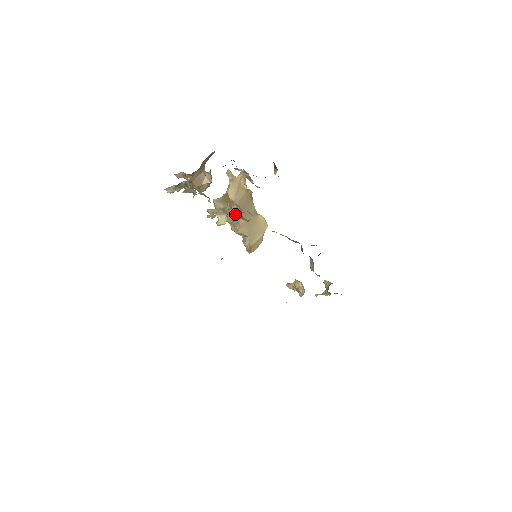
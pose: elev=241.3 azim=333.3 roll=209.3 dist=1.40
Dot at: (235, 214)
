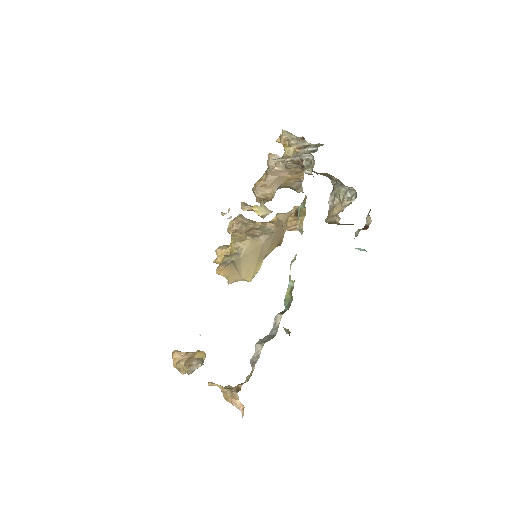
Dot at: (259, 231)
